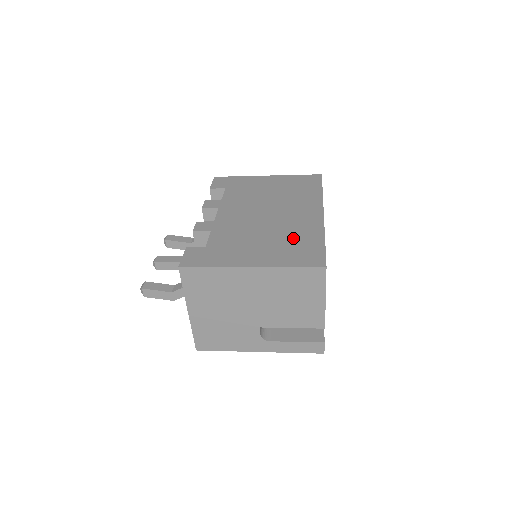
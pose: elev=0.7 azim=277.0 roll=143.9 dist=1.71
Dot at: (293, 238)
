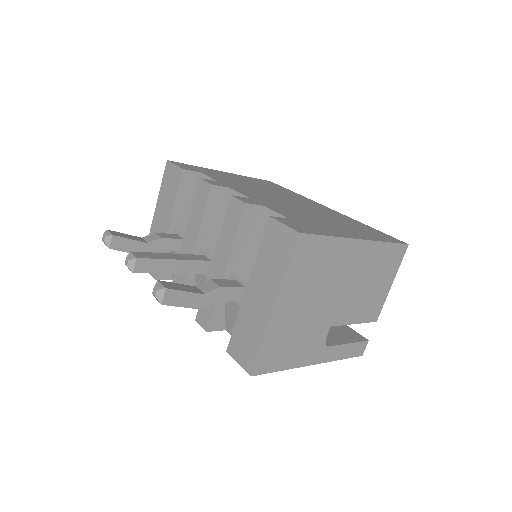
Dot at: (346, 222)
